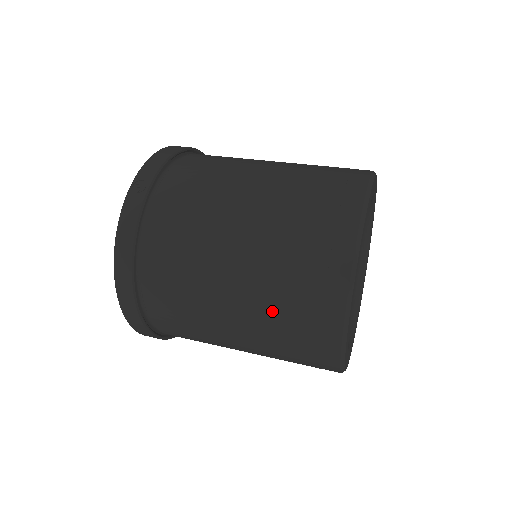
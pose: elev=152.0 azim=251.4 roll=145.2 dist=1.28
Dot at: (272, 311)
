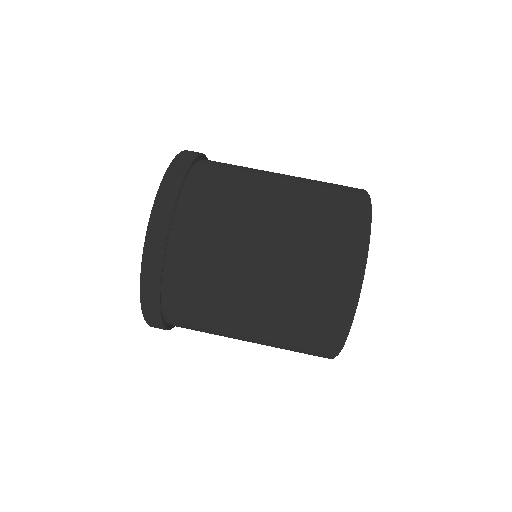
Dot at: (295, 283)
